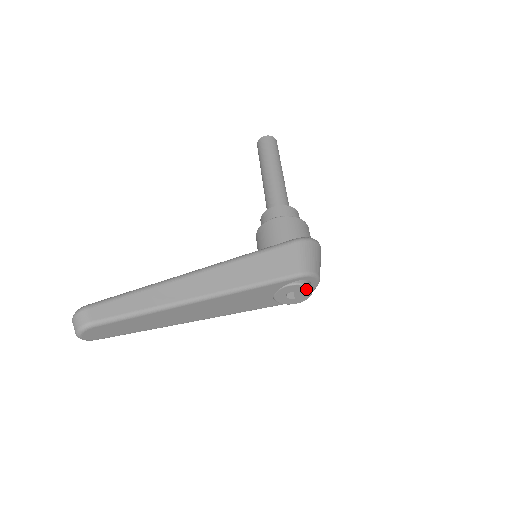
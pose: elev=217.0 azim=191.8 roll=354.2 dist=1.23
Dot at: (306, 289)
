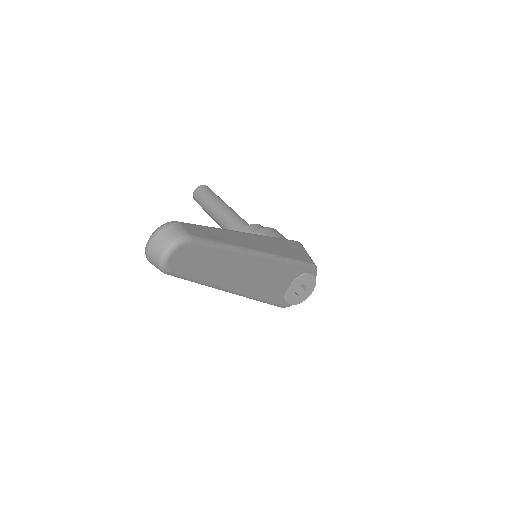
Dot at: (313, 283)
